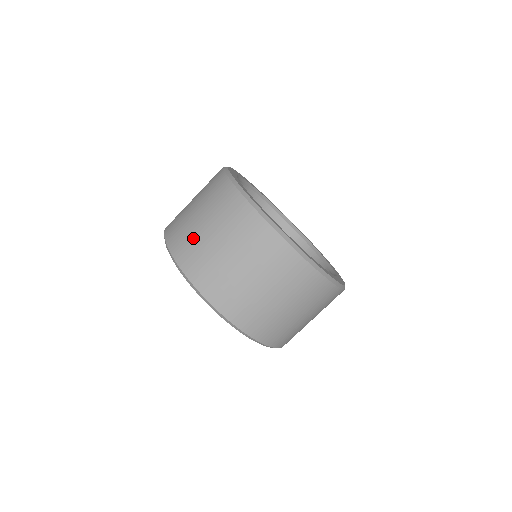
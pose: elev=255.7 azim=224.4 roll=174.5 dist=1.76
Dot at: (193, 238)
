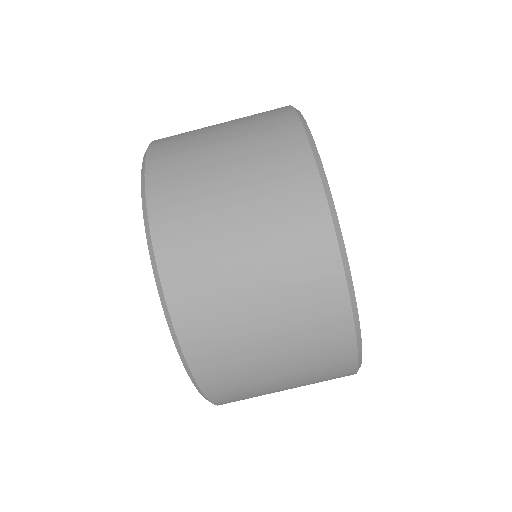
Dot at: (193, 162)
